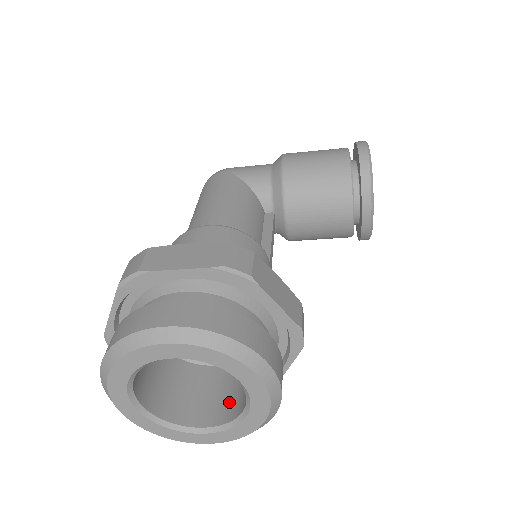
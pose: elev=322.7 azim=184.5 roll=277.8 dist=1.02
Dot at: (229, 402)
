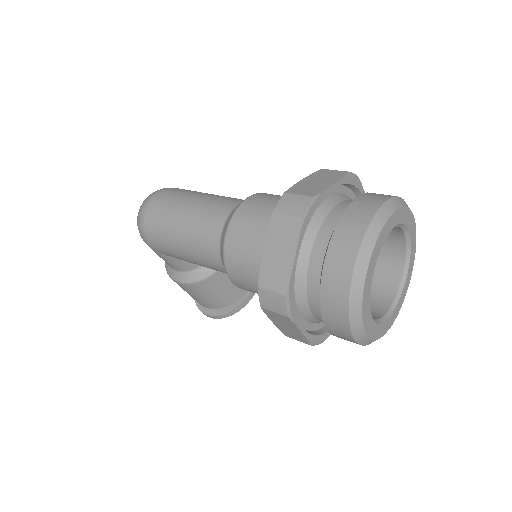
Dot at: occluded
